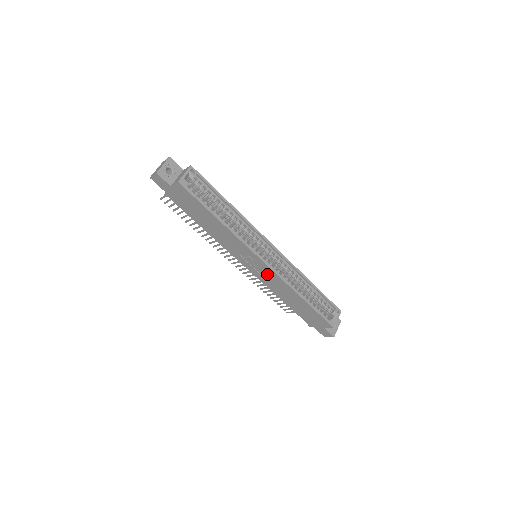
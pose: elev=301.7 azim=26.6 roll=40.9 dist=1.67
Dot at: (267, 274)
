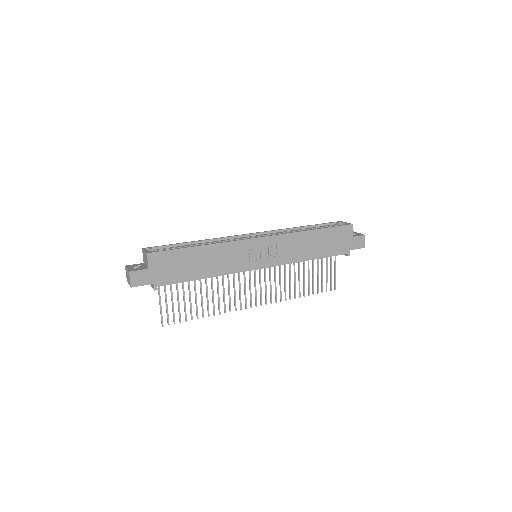
Dot at: (275, 248)
